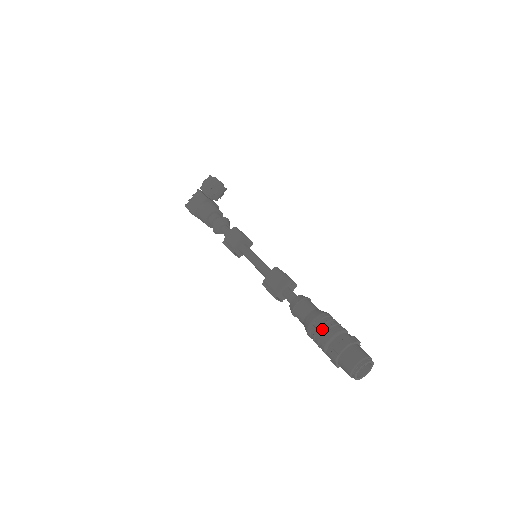
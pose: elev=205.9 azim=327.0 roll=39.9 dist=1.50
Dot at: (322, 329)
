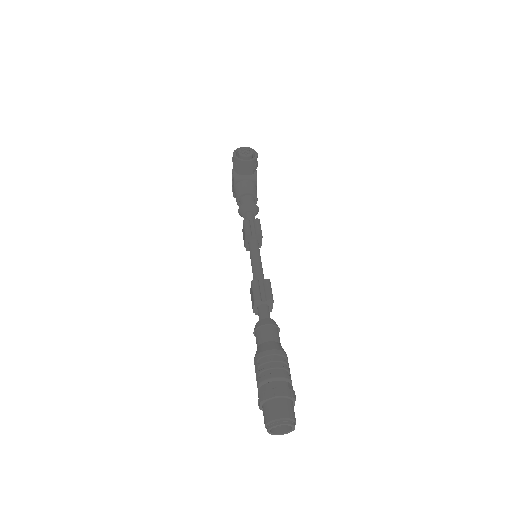
Dot at: (256, 372)
